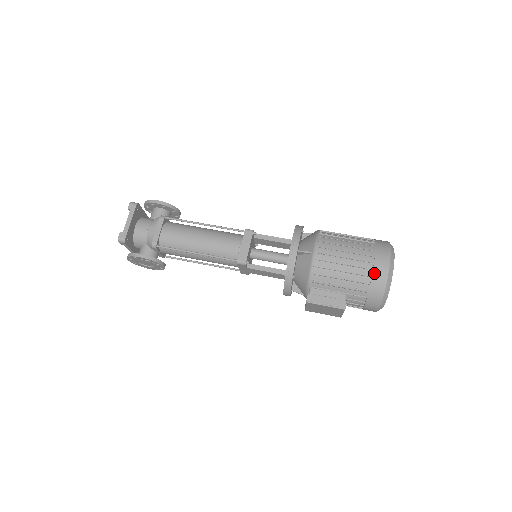
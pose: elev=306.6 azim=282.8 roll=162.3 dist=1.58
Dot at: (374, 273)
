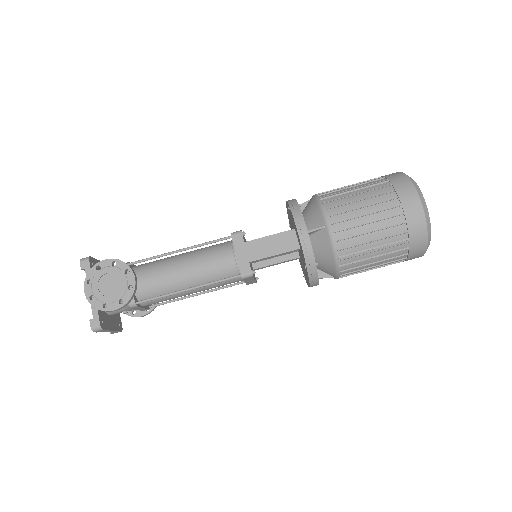
Dot at: occluded
